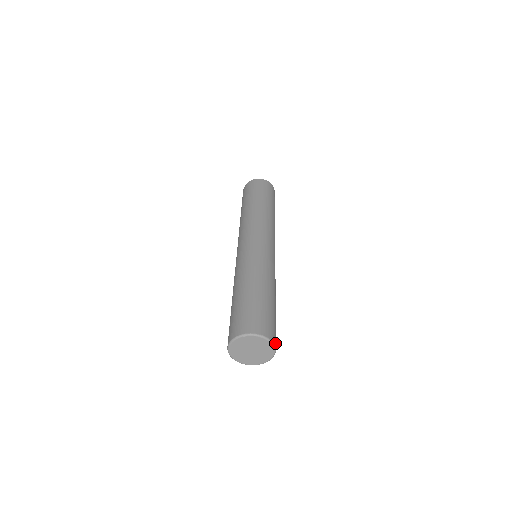
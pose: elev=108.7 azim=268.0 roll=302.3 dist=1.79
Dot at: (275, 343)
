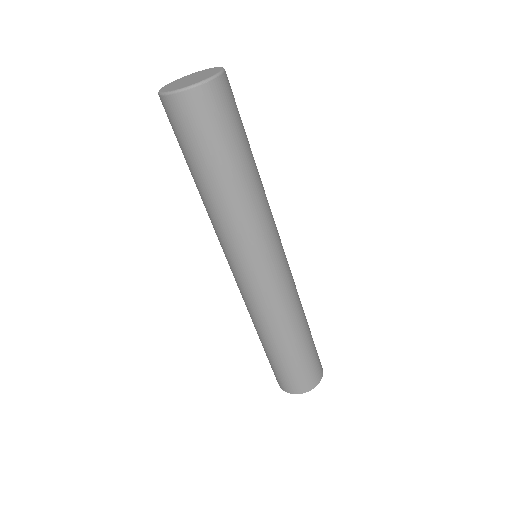
Dot at: (221, 82)
